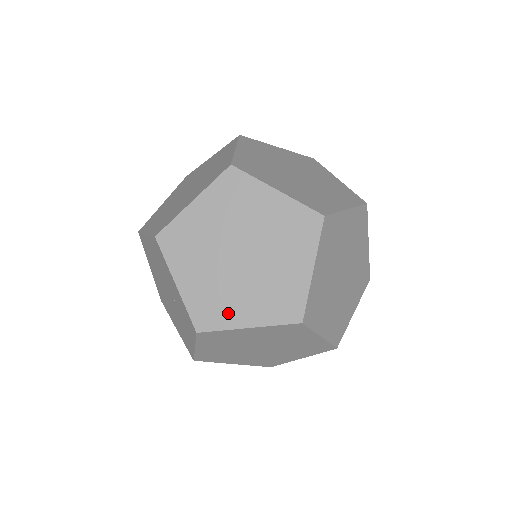
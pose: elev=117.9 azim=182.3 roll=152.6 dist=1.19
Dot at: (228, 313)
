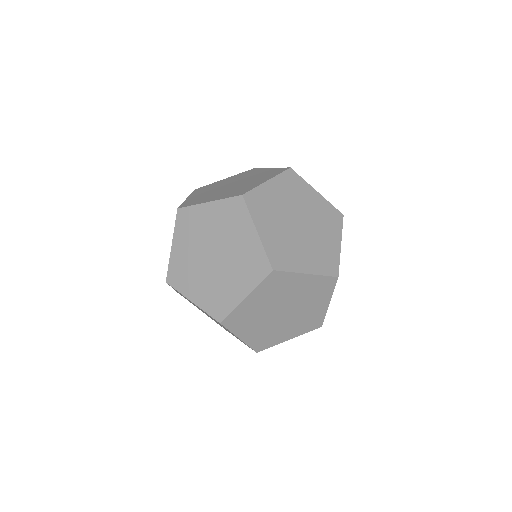
Dot at: (276, 339)
